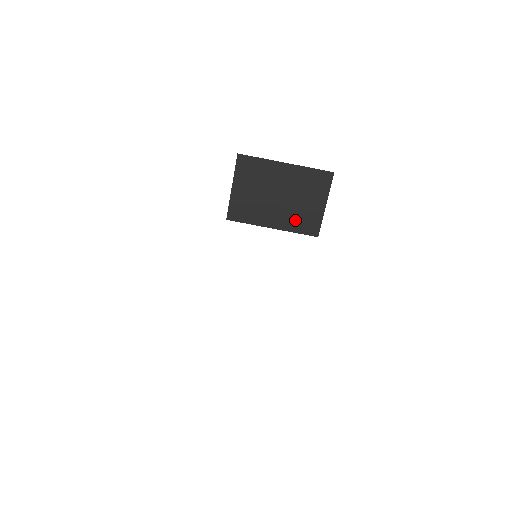
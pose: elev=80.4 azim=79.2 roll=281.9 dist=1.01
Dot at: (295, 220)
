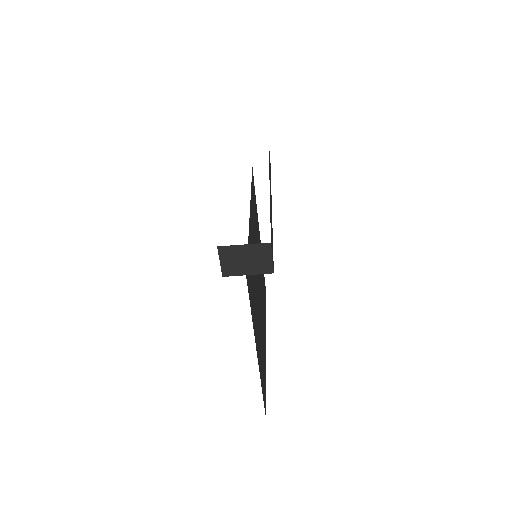
Dot at: (259, 269)
